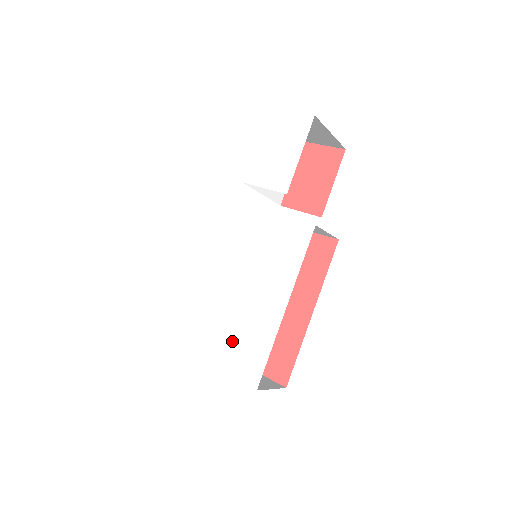
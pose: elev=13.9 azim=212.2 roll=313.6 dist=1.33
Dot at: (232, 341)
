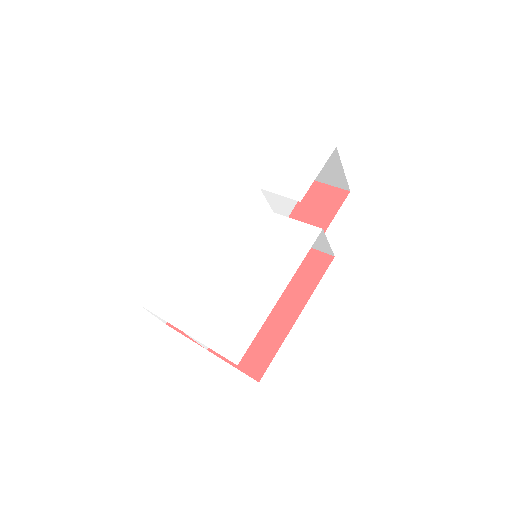
Dot at: (221, 319)
